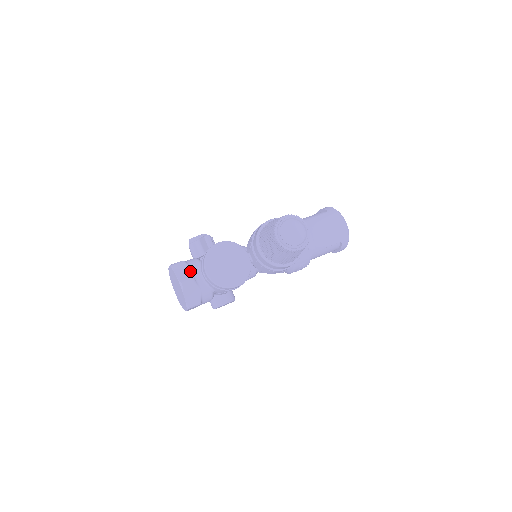
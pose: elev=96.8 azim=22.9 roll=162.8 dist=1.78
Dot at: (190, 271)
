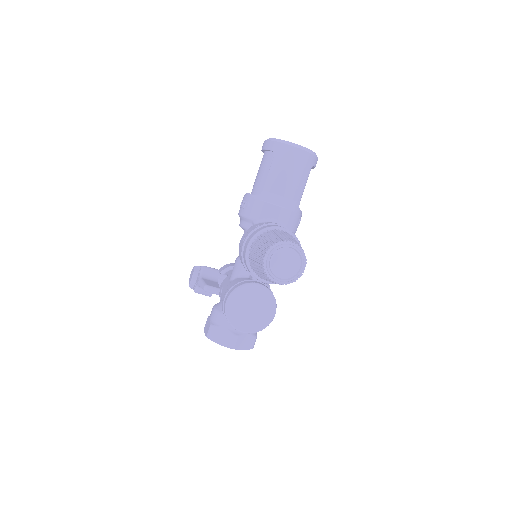
Dot at: (226, 331)
